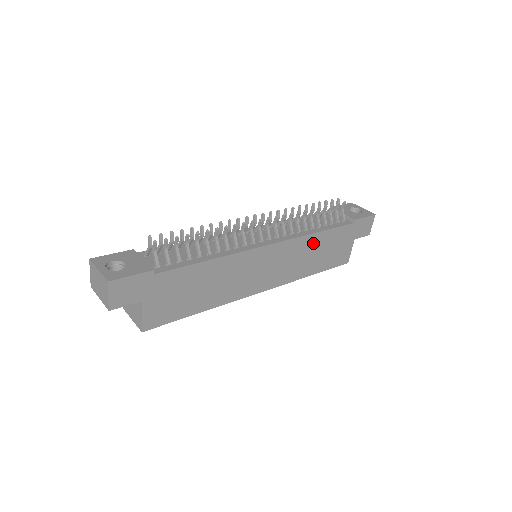
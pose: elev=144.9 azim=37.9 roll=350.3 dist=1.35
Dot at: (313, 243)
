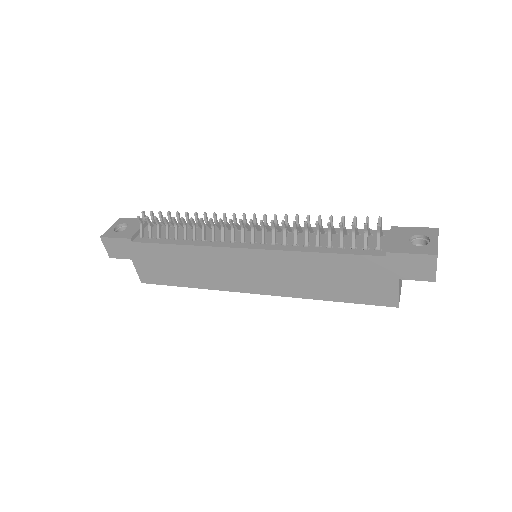
Dot at: (313, 263)
